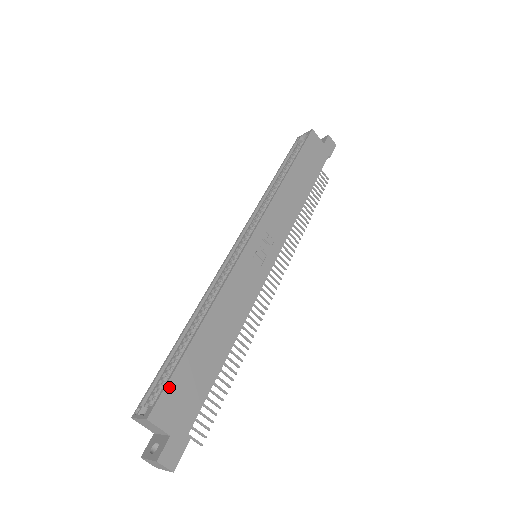
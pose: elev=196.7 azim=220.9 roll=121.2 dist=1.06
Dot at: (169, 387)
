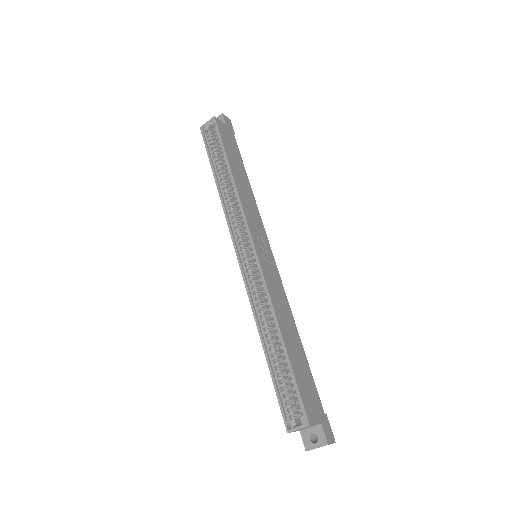
Dot at: (302, 395)
